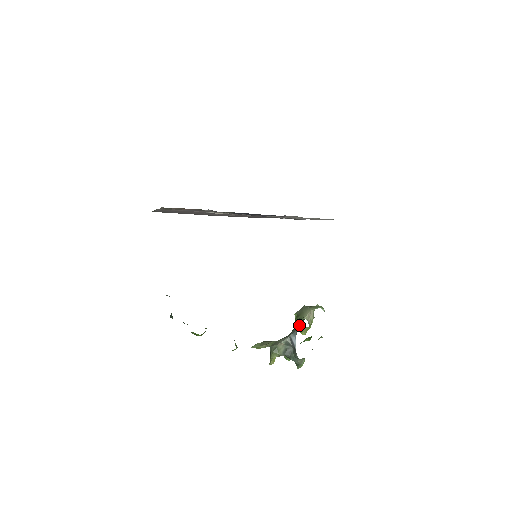
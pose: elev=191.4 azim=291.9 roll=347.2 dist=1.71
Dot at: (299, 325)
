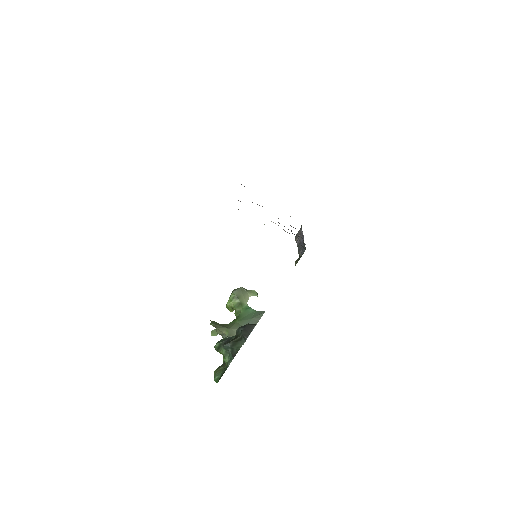
Dot at: occluded
